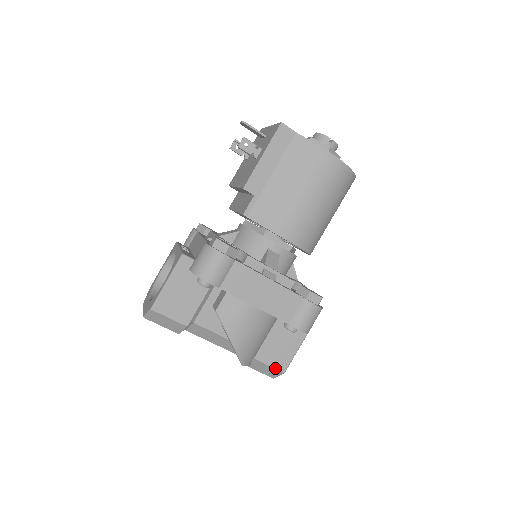
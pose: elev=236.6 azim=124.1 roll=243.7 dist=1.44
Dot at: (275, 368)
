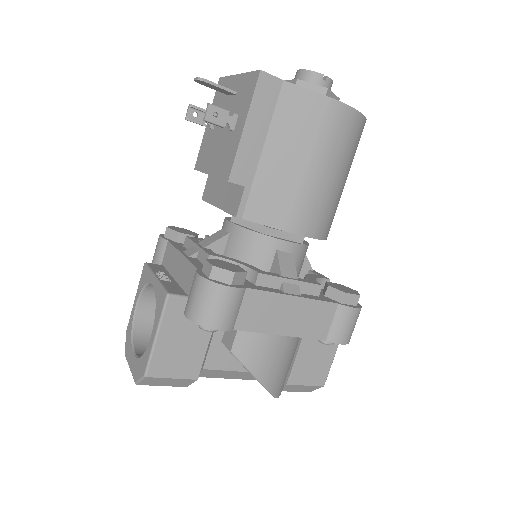
Dot at: (313, 385)
